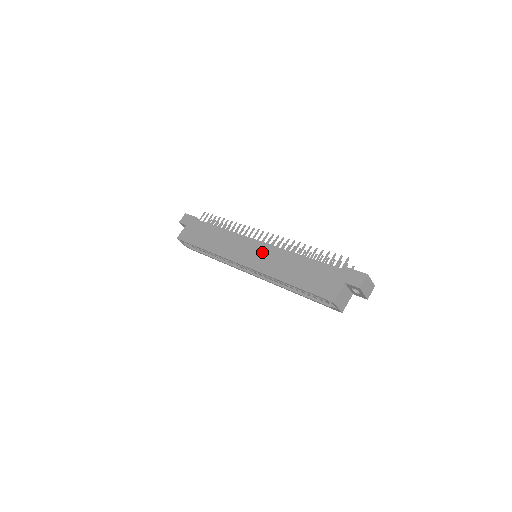
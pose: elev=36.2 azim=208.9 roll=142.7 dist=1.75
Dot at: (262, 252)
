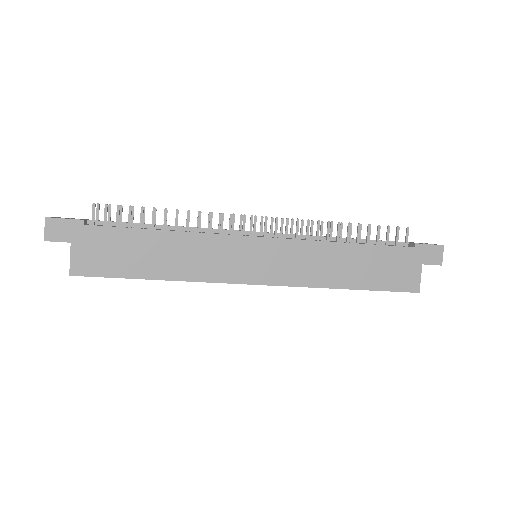
Dot at: (281, 255)
